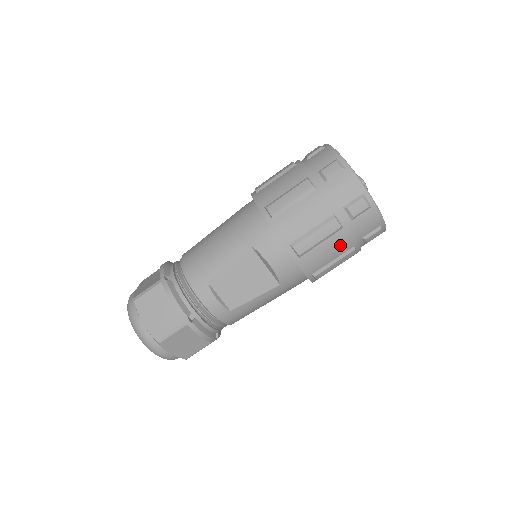
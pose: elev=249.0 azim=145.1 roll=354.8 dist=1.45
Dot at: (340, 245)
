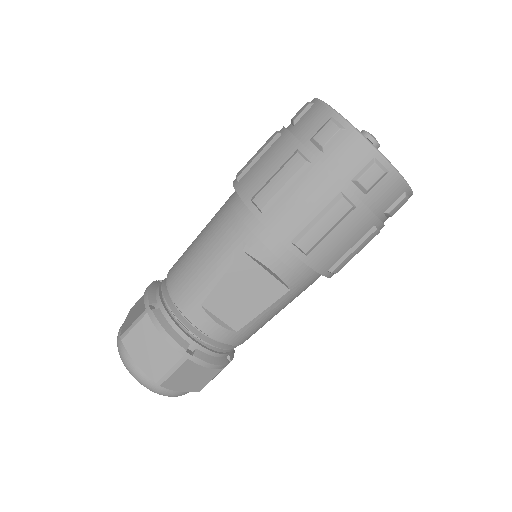
Dot at: (356, 228)
